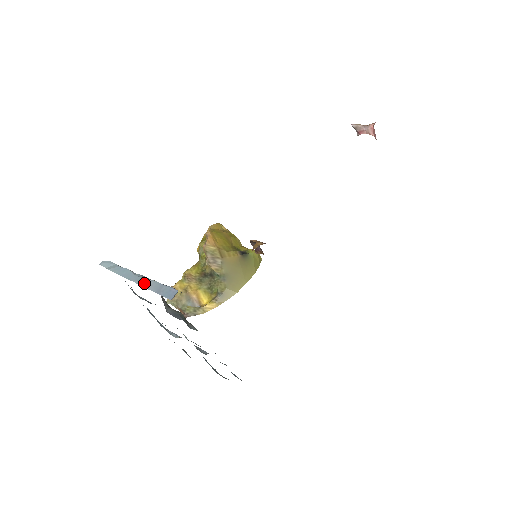
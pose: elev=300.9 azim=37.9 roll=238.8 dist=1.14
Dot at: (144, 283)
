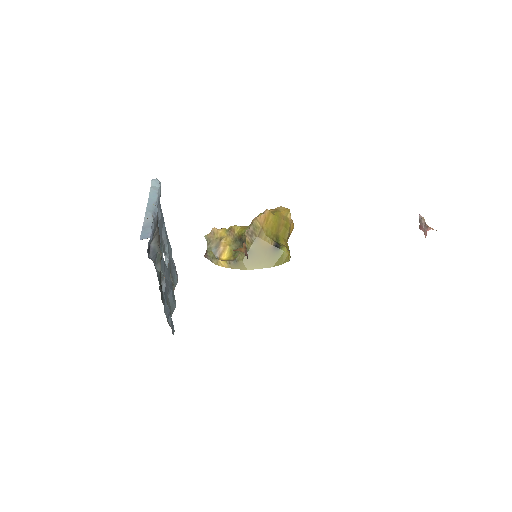
Dot at: (148, 215)
